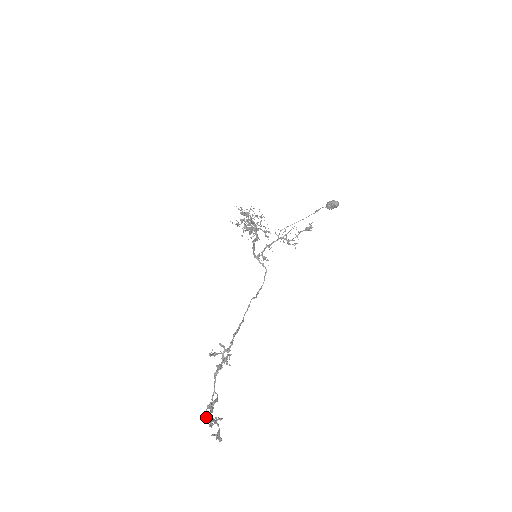
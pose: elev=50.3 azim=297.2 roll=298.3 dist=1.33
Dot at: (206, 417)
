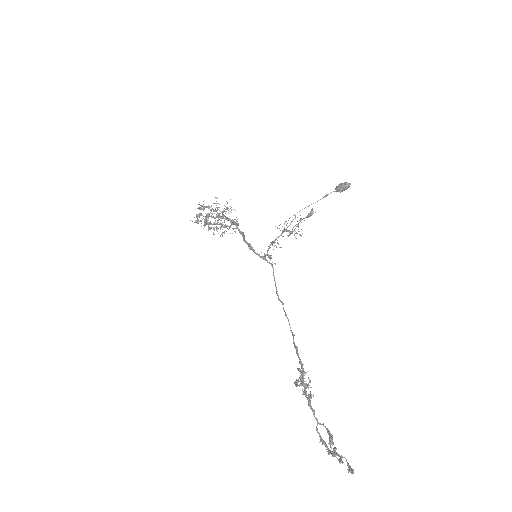
Dot at: (333, 455)
